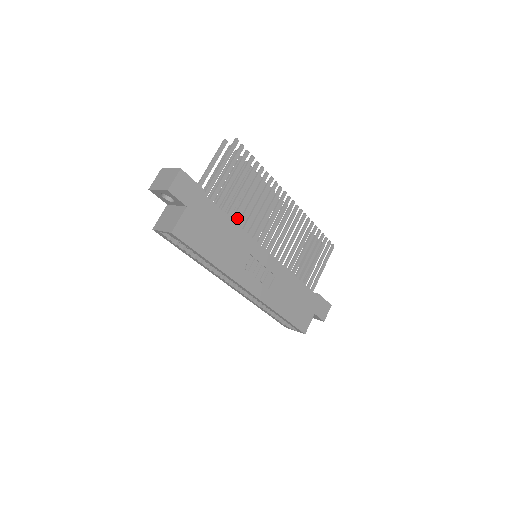
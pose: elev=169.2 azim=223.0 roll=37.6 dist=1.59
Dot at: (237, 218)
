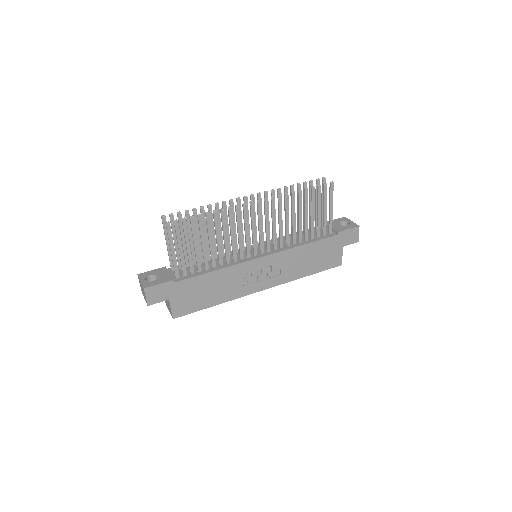
Dot at: occluded
